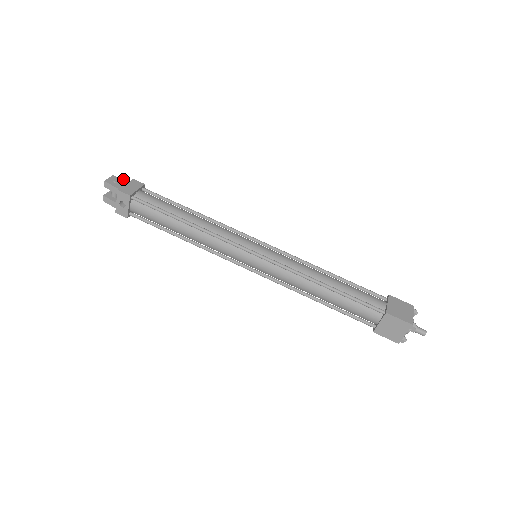
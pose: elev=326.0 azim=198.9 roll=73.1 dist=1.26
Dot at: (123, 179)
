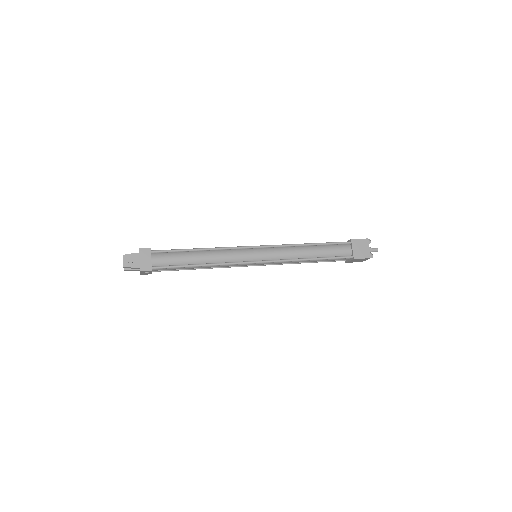
Dot at: (132, 254)
